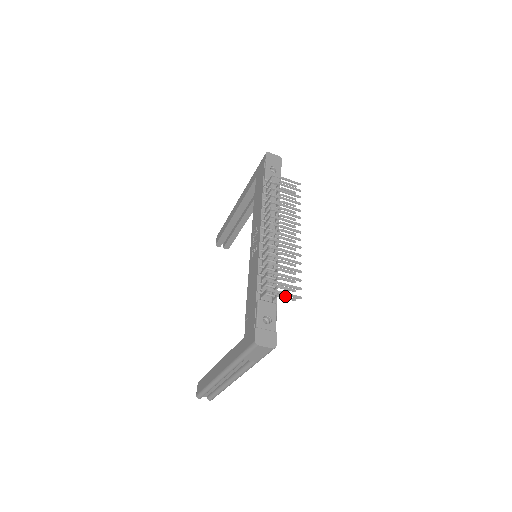
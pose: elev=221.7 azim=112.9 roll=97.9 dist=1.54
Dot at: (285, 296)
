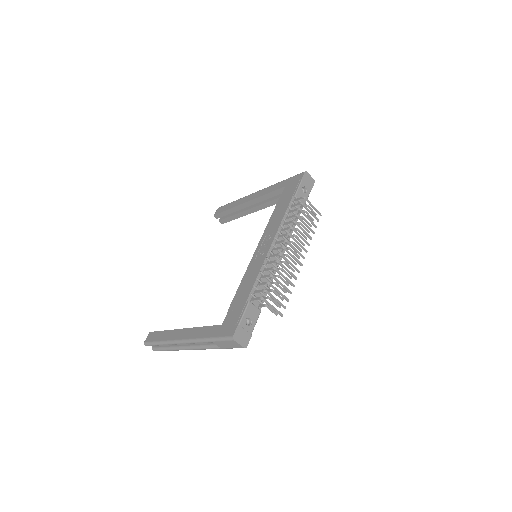
Dot at: (271, 308)
